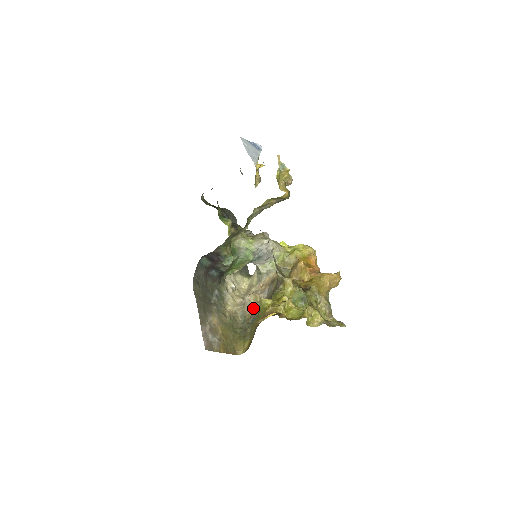
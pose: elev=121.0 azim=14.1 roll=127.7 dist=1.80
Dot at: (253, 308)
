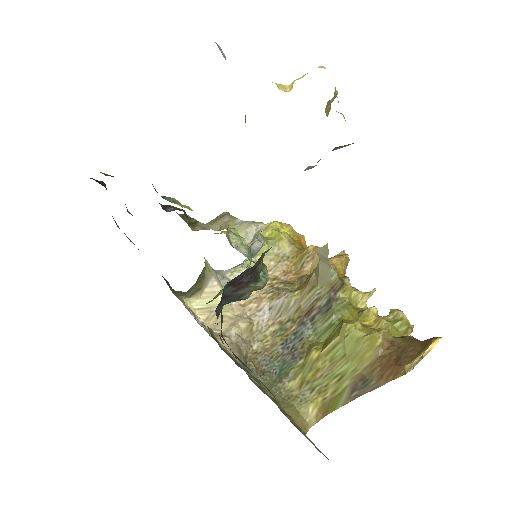
Dot at: (251, 345)
